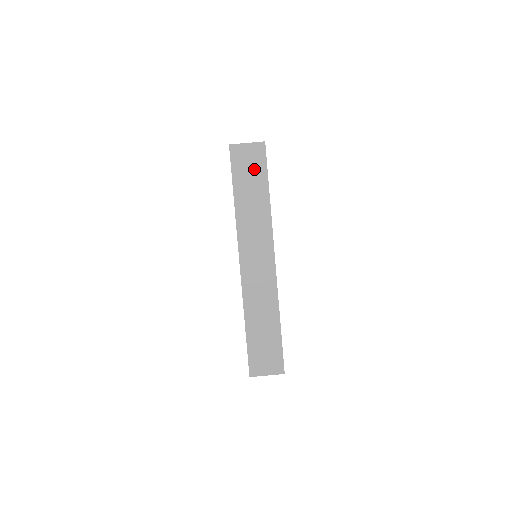
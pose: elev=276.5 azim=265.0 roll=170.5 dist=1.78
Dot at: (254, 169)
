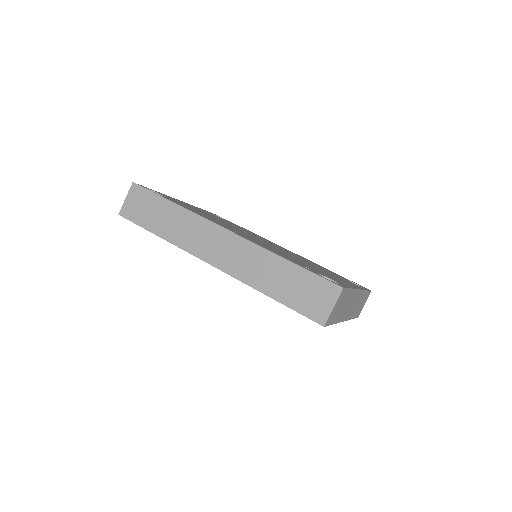
Dot at: (146, 204)
